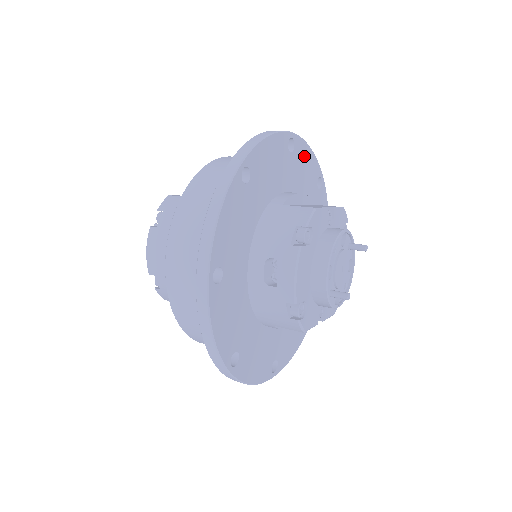
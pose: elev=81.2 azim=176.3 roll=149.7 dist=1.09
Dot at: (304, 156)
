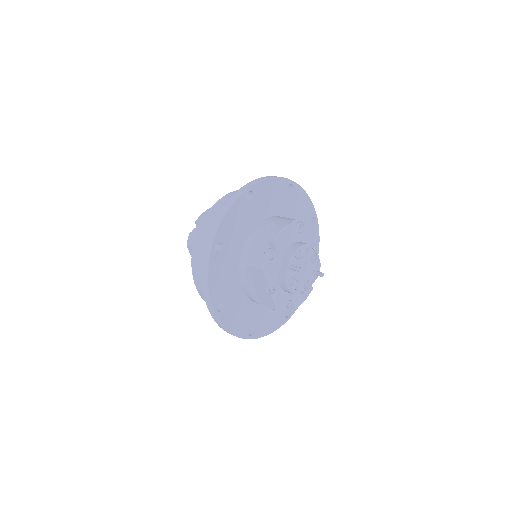
Dot at: occluded
